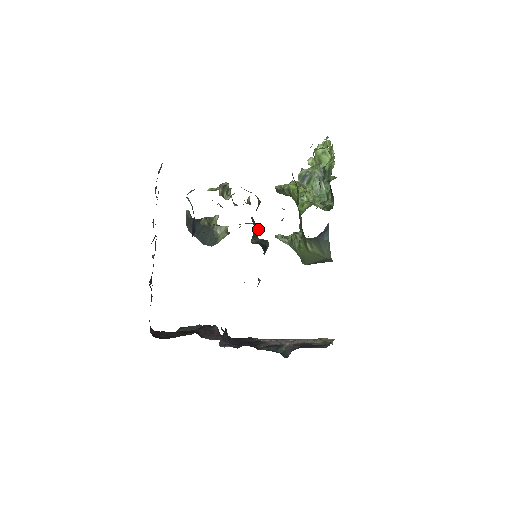
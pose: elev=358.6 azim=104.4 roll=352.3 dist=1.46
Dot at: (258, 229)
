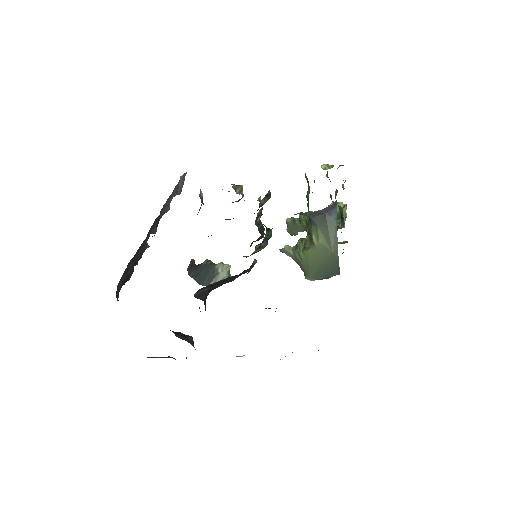
Dot at: (263, 230)
